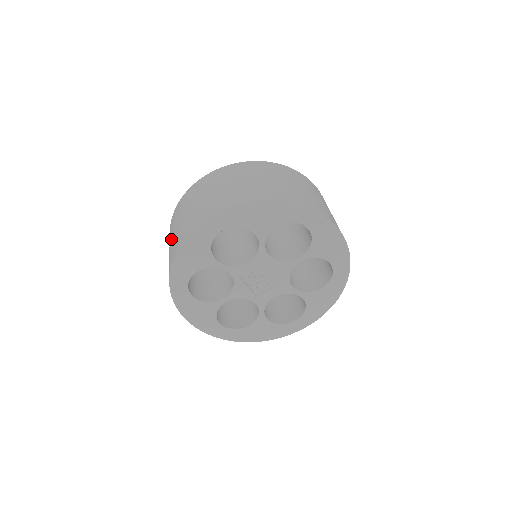
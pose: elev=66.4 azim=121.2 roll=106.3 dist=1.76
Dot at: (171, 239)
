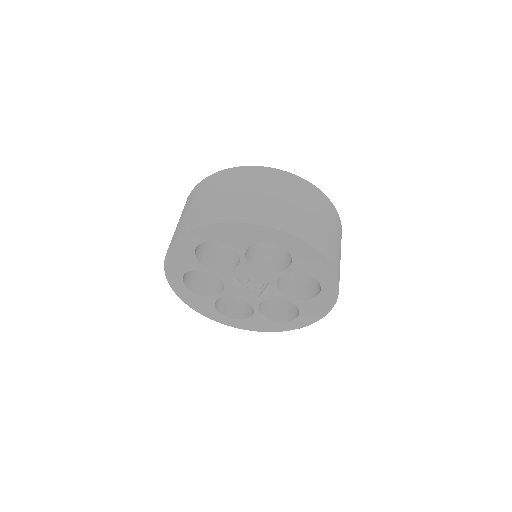
Dot at: (225, 192)
